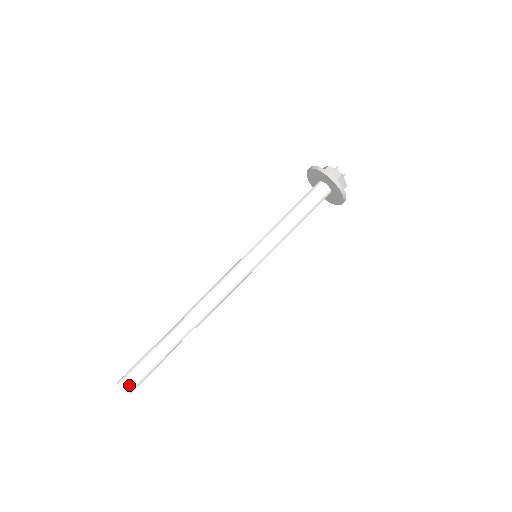
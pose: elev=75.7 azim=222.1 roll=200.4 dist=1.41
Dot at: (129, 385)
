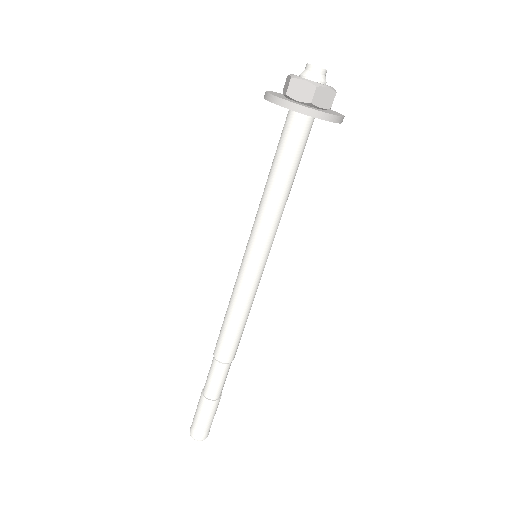
Dot at: (200, 435)
